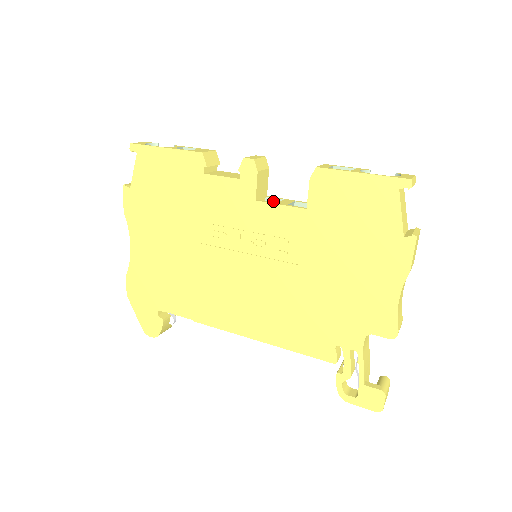
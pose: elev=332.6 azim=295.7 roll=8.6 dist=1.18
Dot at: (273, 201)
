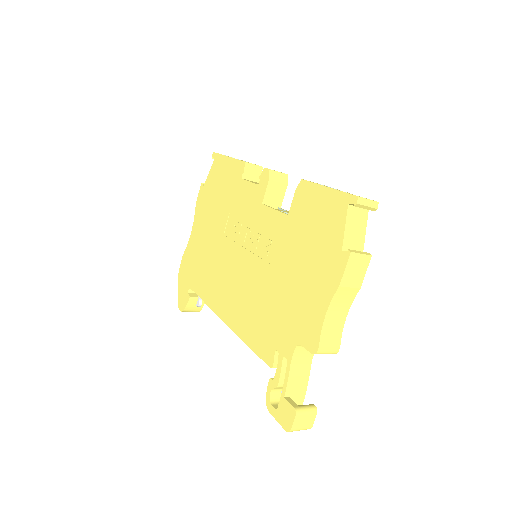
Dot at: occluded
